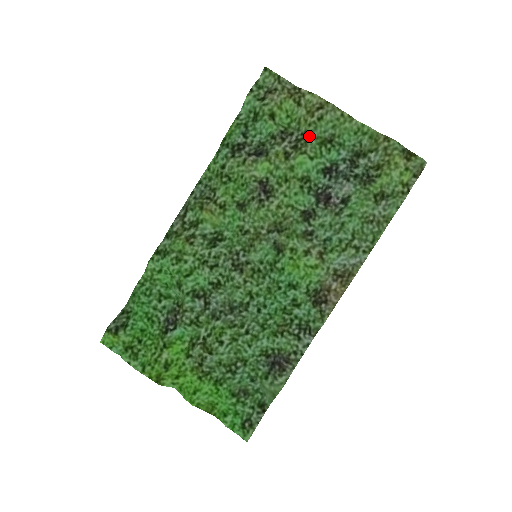
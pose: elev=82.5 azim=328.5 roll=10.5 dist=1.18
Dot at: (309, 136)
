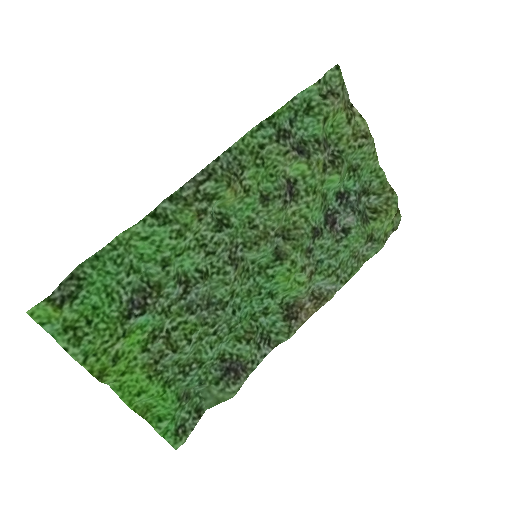
Dot at: (345, 158)
